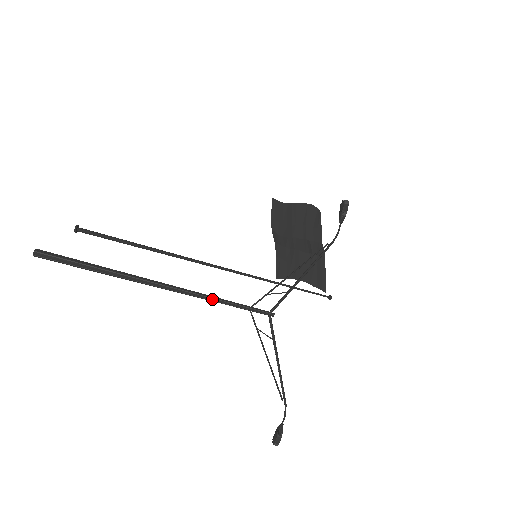
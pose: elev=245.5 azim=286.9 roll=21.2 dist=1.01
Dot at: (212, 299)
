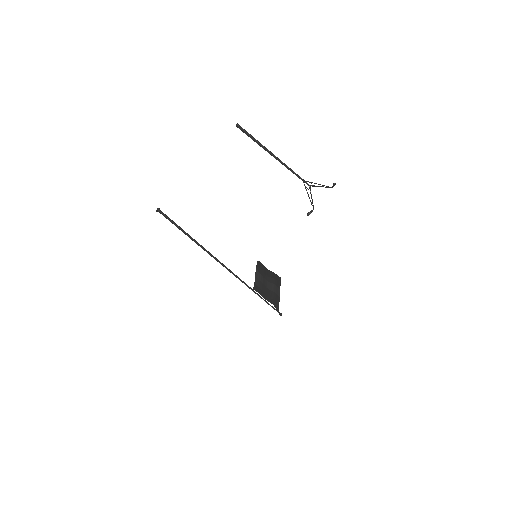
Dot at: (291, 169)
